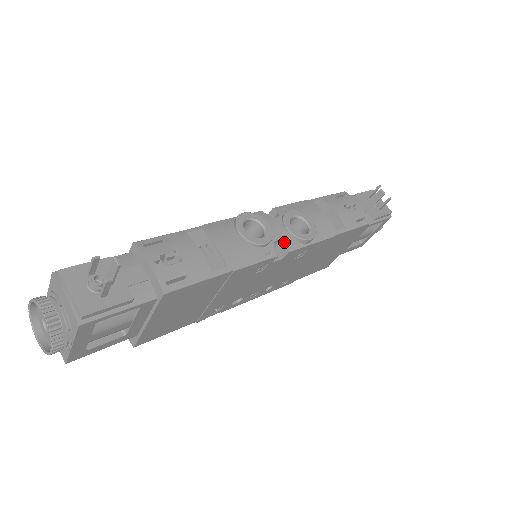
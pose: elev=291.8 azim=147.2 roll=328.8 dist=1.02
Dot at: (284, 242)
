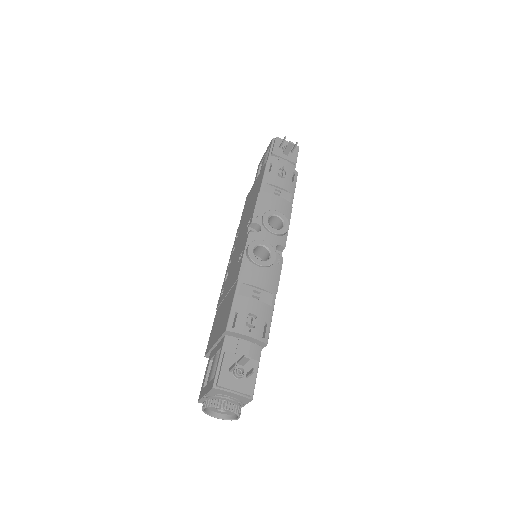
Dot at: (279, 244)
